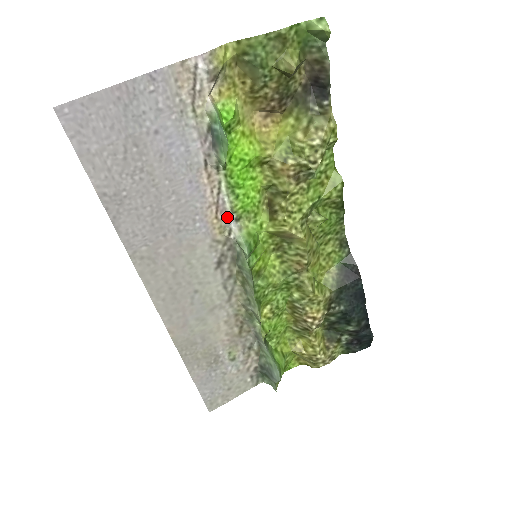
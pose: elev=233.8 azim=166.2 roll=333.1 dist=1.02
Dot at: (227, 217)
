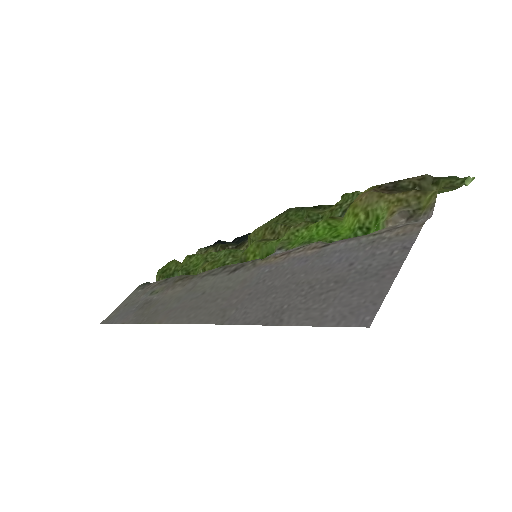
Dot at: occluded
